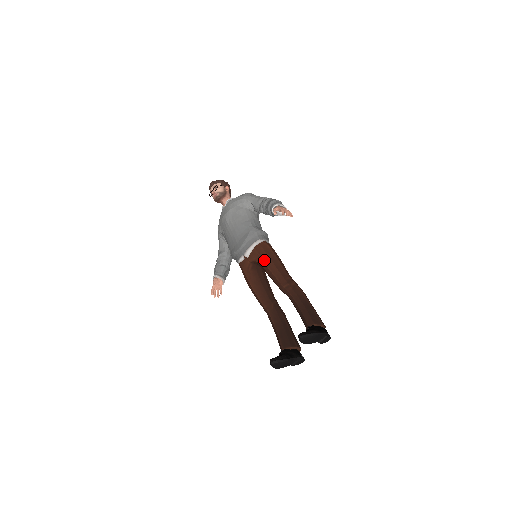
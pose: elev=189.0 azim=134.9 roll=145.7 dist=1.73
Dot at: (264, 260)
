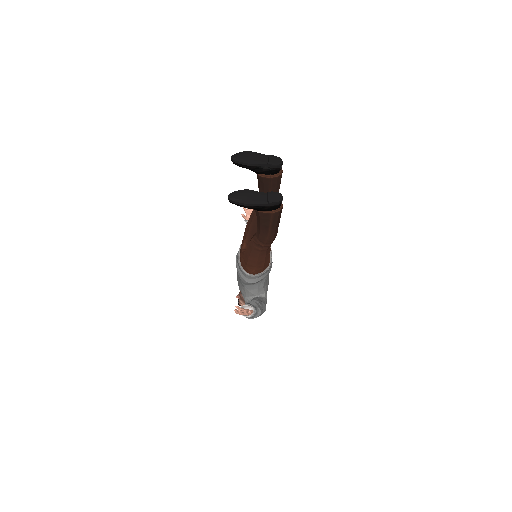
Dot at: (245, 232)
